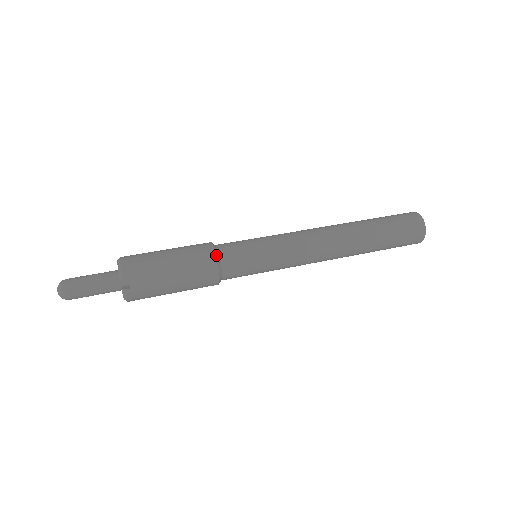
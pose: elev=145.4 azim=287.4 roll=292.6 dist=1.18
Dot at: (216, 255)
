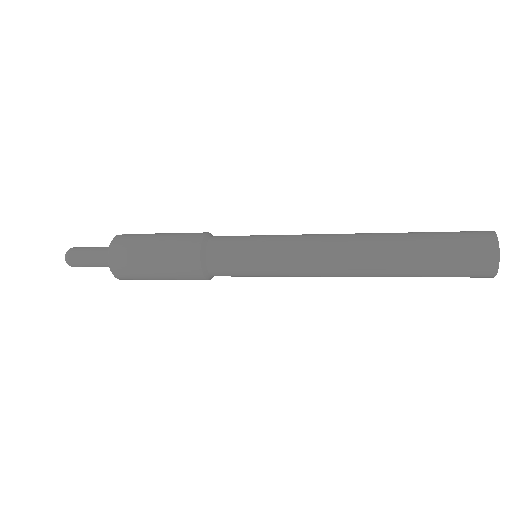
Dot at: occluded
